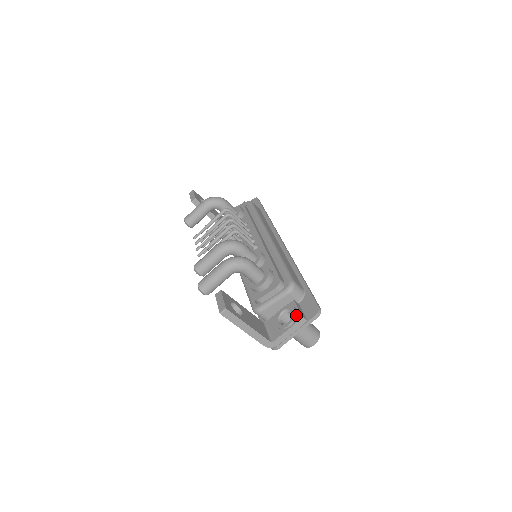
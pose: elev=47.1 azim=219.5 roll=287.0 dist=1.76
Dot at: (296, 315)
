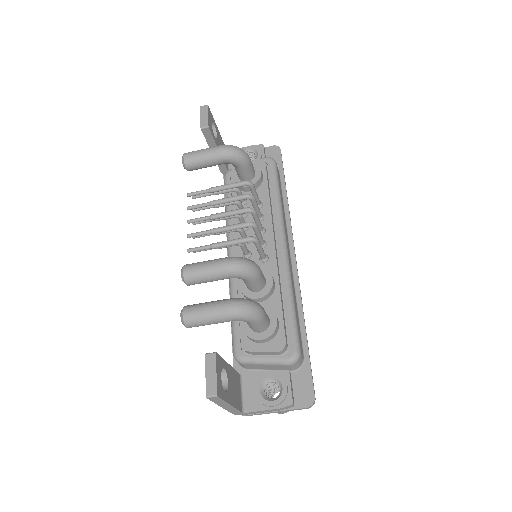
Dot at: (286, 397)
